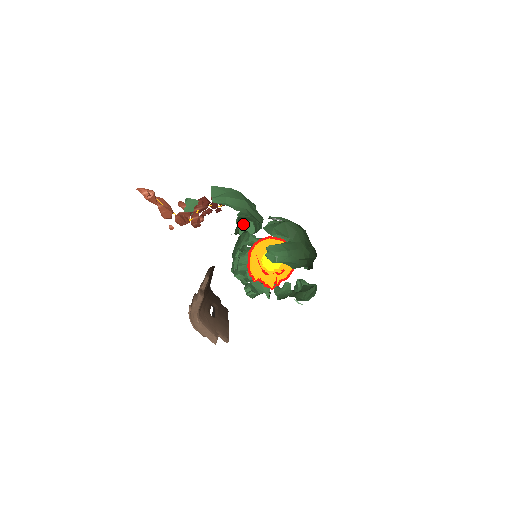
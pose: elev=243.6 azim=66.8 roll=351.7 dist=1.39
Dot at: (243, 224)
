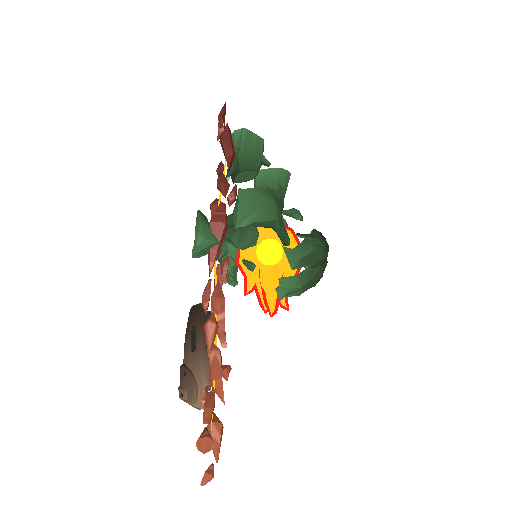
Dot at: (244, 173)
